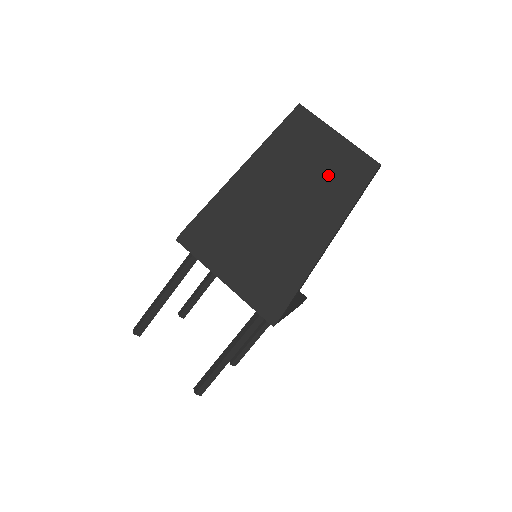
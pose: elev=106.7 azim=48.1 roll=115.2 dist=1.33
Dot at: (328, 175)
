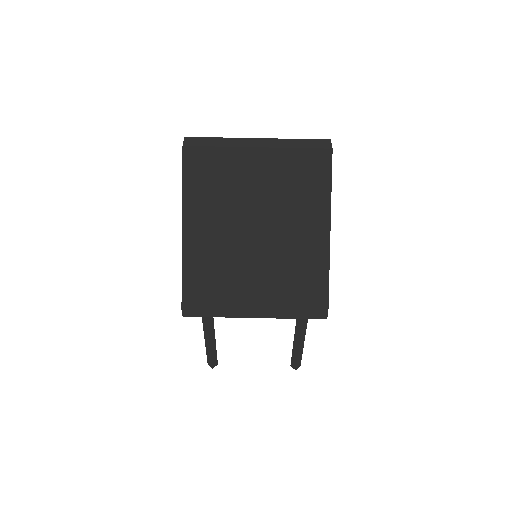
Dot at: (280, 193)
